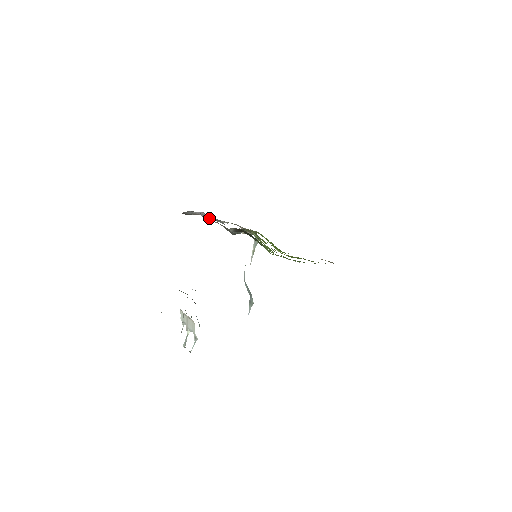
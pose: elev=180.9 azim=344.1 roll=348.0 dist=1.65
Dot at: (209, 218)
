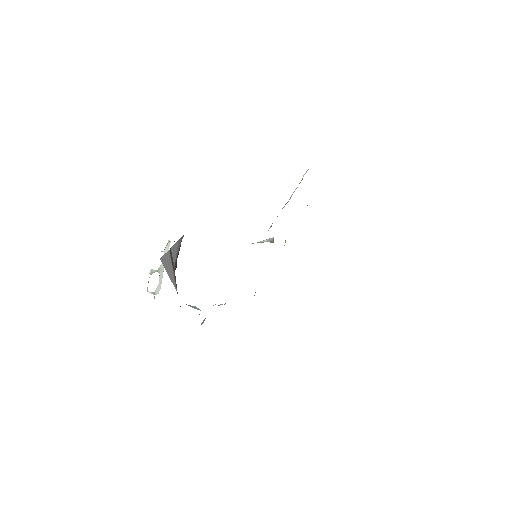
Dot at: occluded
